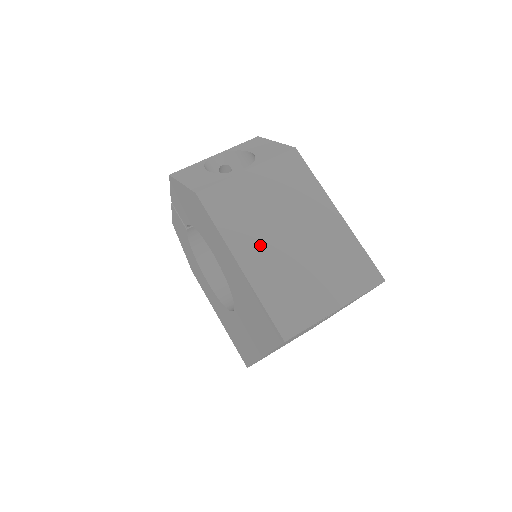
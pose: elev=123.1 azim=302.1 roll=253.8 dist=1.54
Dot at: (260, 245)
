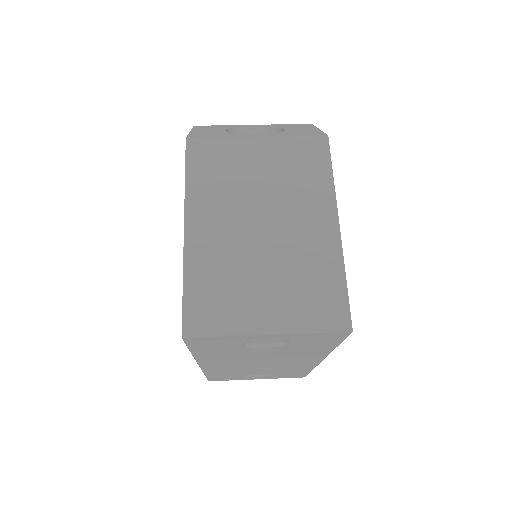
Dot at: (221, 219)
